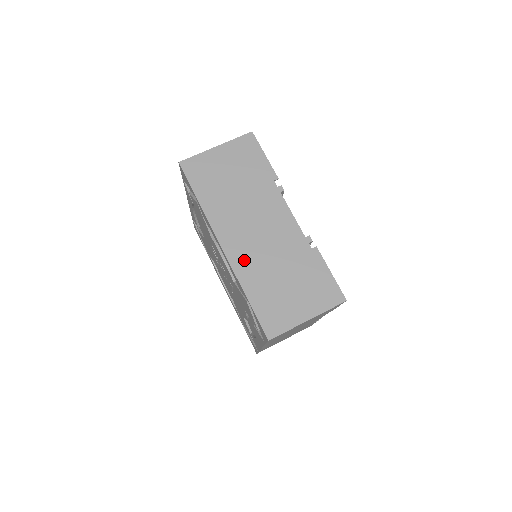
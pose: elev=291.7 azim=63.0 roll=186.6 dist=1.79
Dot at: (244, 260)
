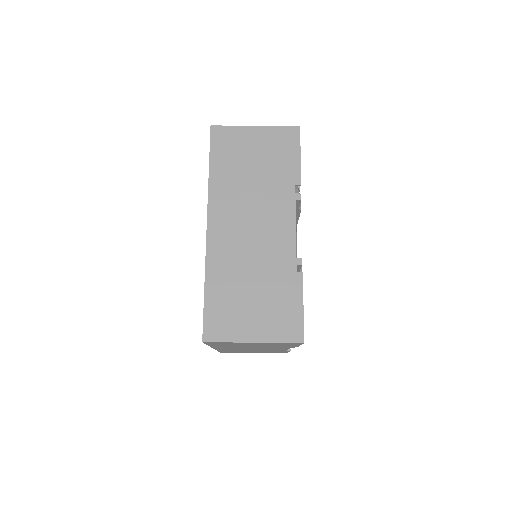
Dot at: (222, 250)
